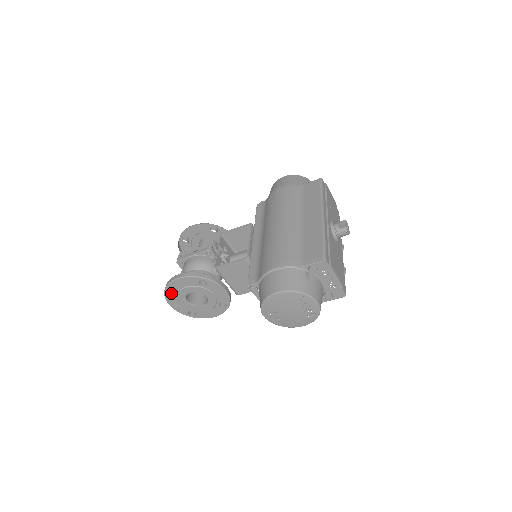
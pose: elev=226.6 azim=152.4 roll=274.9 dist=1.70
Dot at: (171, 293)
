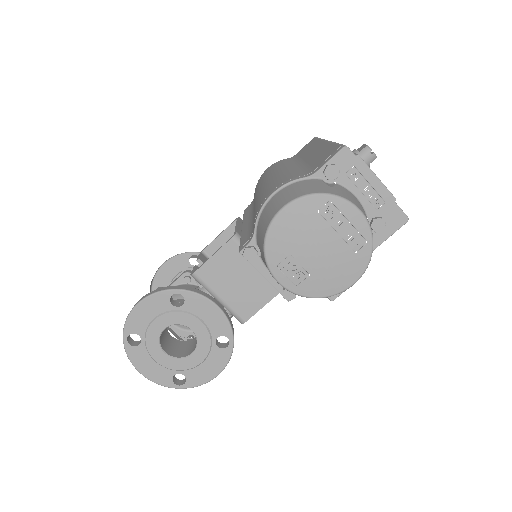
Dot at: (135, 344)
